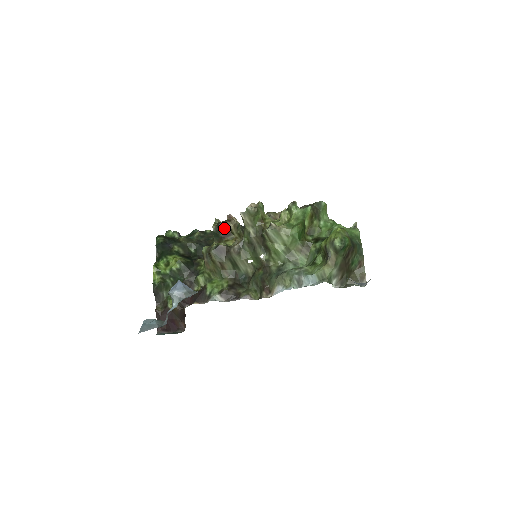
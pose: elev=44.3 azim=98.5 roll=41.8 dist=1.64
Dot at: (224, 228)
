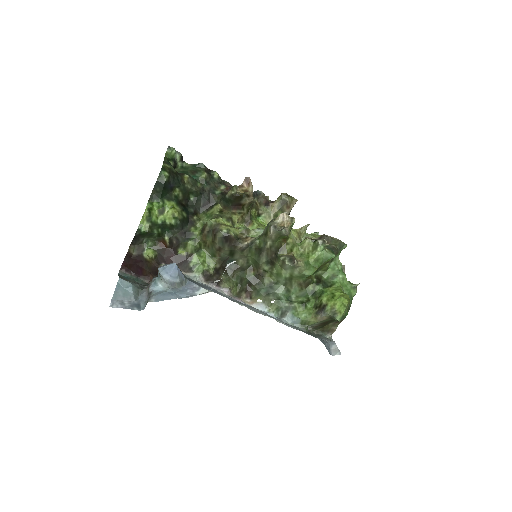
Dot at: (239, 201)
